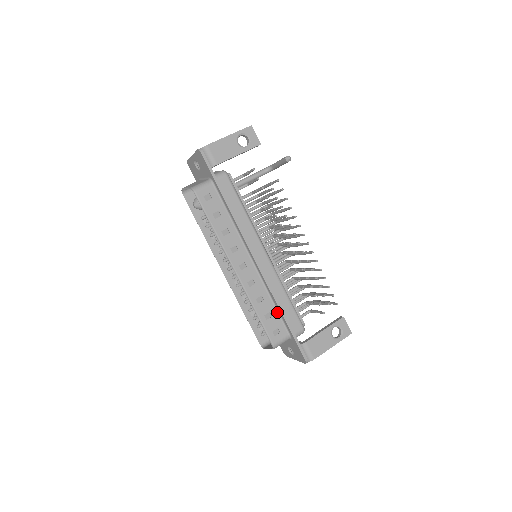
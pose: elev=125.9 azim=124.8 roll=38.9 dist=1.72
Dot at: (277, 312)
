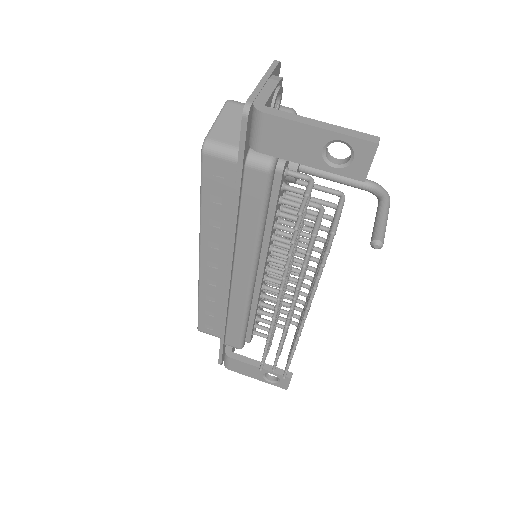
Dot at: occluded
